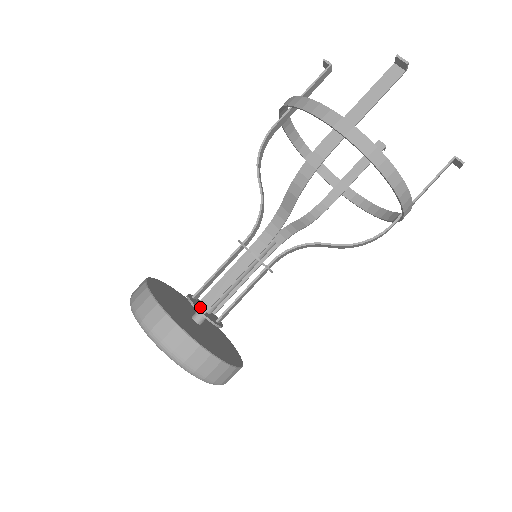
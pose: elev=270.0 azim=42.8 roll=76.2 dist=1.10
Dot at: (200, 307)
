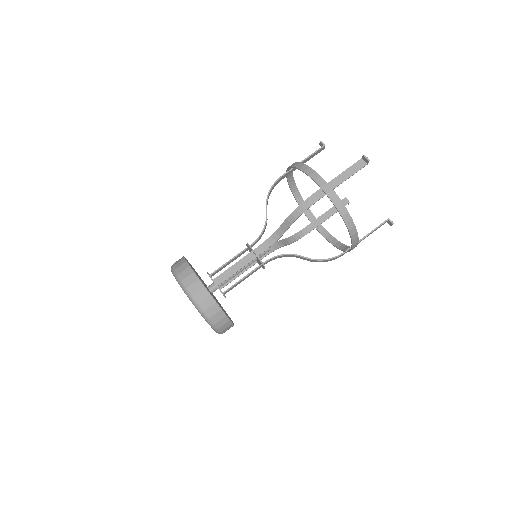
Dot at: (216, 281)
